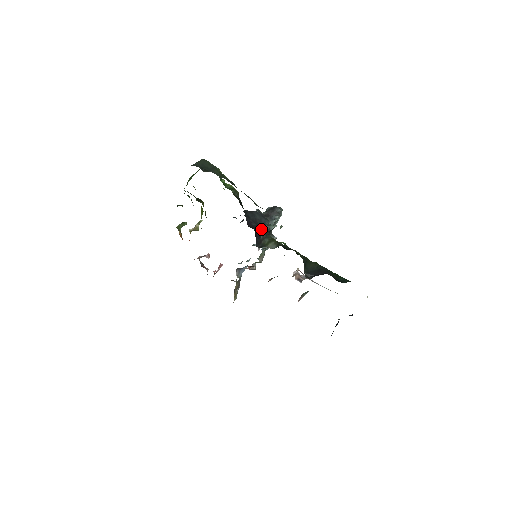
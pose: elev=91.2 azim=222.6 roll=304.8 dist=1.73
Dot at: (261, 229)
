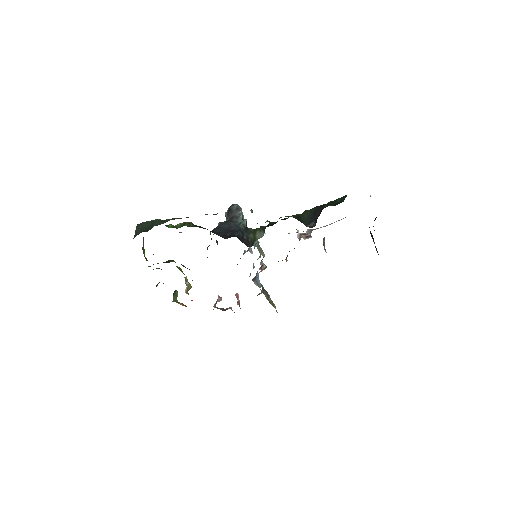
Dot at: (238, 231)
